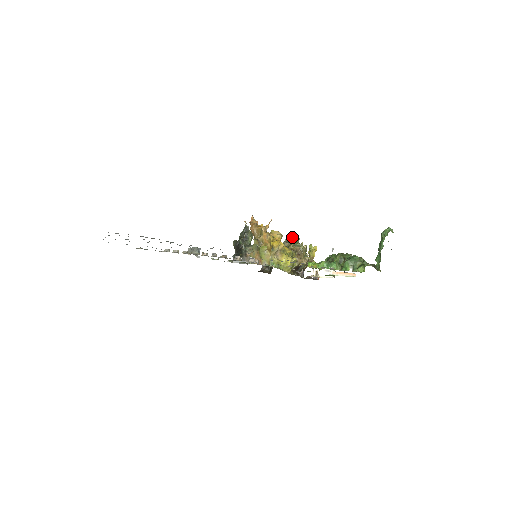
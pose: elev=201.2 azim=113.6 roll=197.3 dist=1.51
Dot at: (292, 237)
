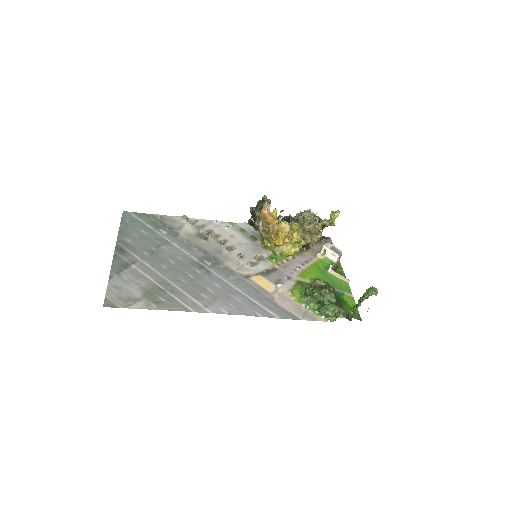
Dot at: occluded
